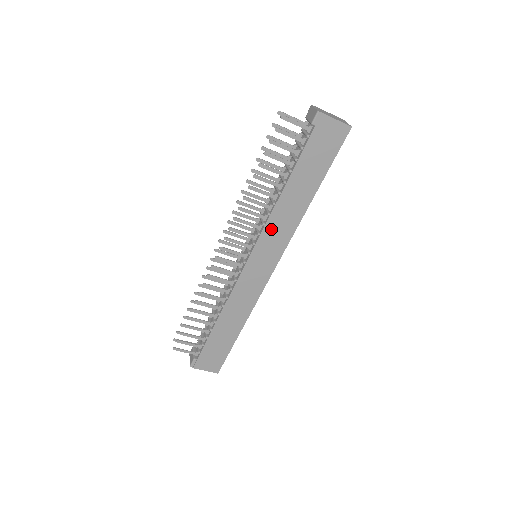
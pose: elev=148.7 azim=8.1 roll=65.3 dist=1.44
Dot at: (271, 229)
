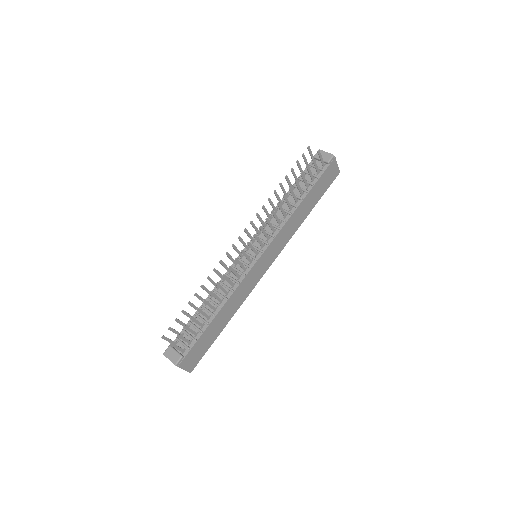
Dot at: (282, 233)
